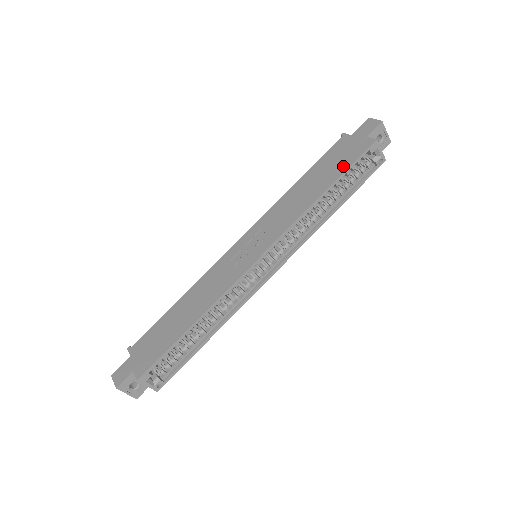
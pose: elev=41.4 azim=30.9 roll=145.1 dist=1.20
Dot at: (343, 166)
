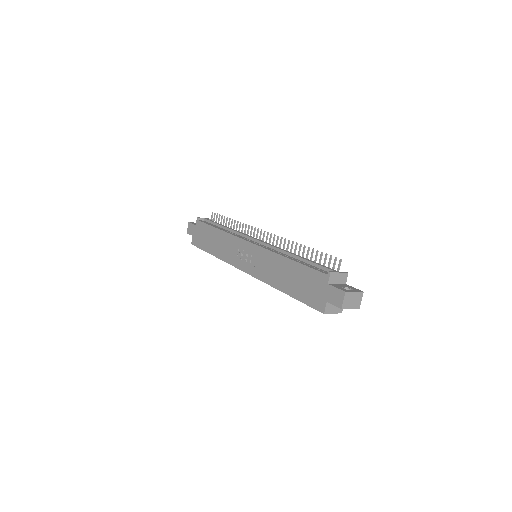
Dot at: (301, 296)
